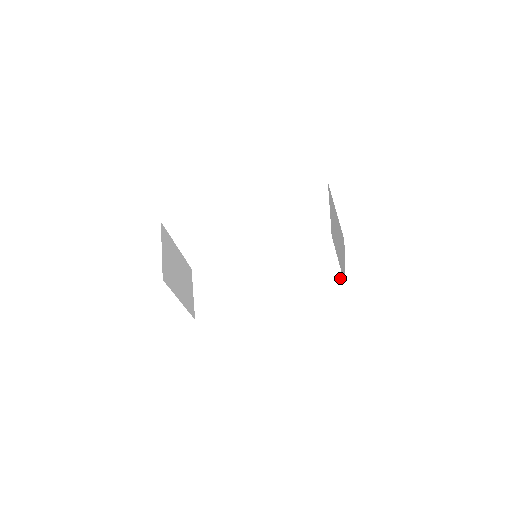
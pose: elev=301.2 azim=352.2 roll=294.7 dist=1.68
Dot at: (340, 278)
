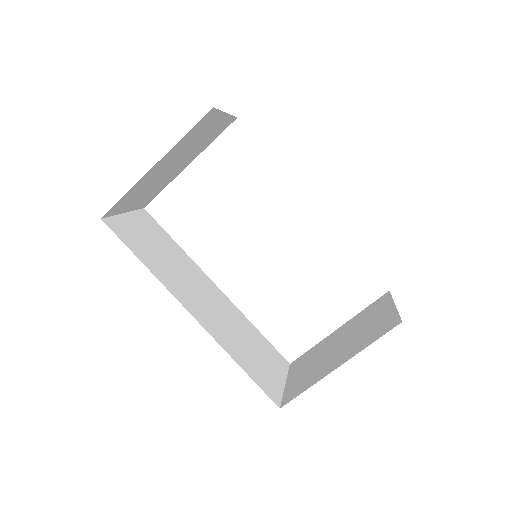
Dot at: (279, 396)
